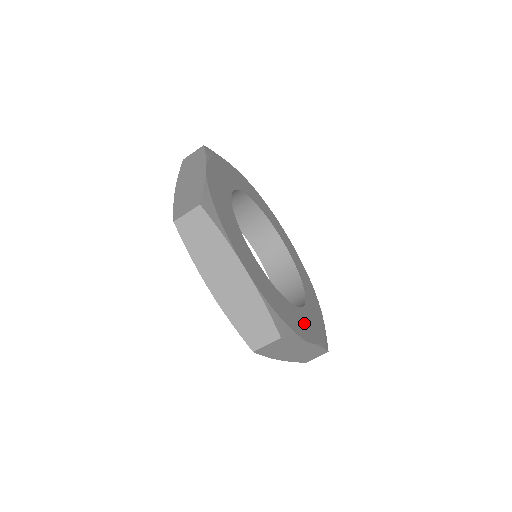
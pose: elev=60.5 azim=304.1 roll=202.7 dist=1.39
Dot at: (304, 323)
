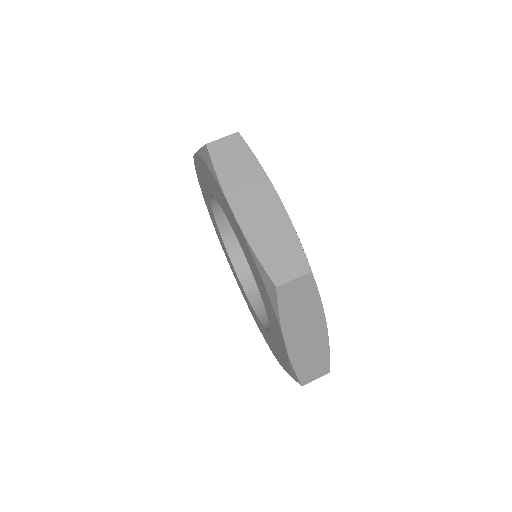
Dot at: occluded
